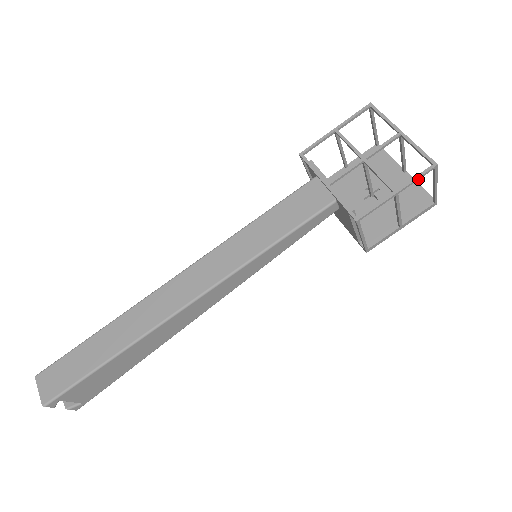
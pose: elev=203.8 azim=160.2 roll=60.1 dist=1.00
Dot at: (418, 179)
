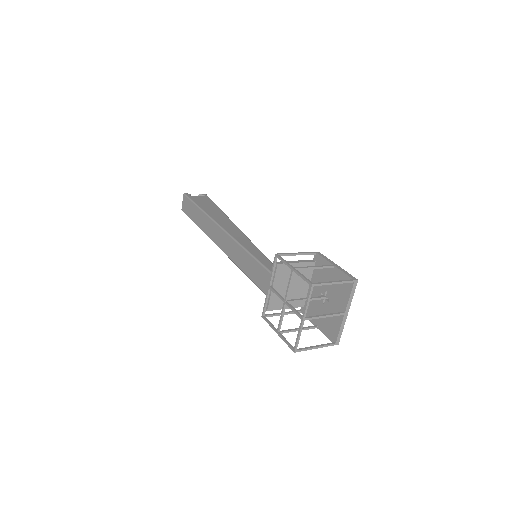
Dot at: (287, 343)
